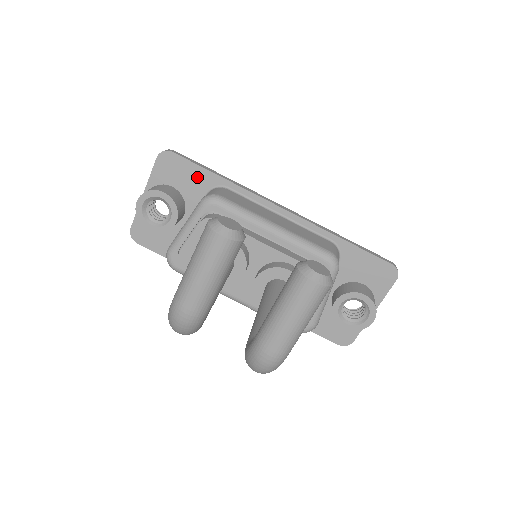
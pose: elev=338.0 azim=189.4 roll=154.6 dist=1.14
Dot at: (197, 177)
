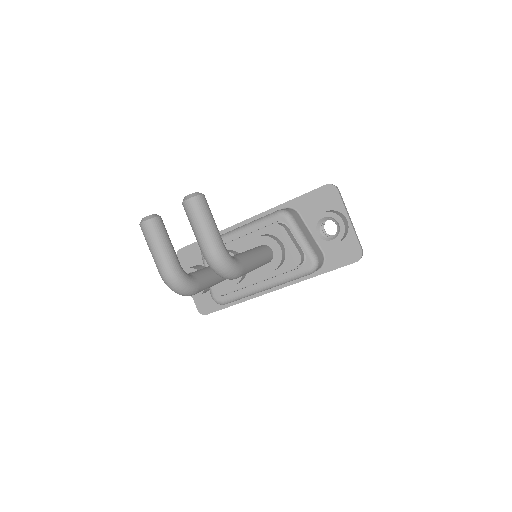
Dot at: occluded
